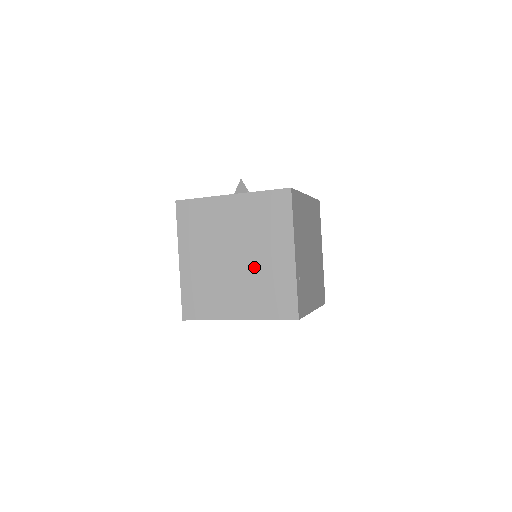
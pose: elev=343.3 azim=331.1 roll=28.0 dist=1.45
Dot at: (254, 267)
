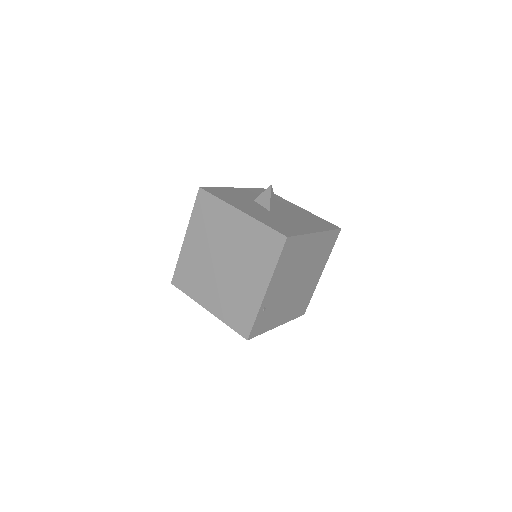
Dot at: (234, 280)
